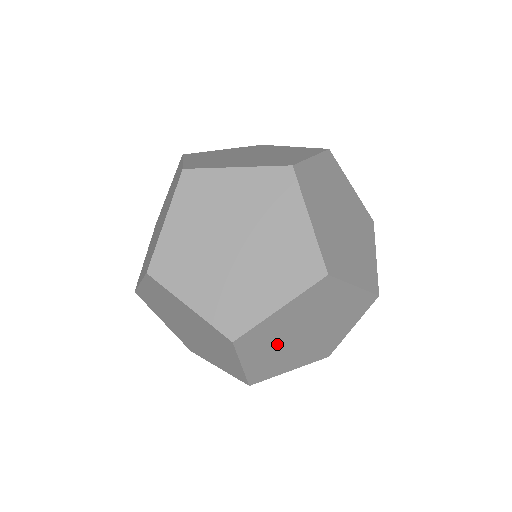
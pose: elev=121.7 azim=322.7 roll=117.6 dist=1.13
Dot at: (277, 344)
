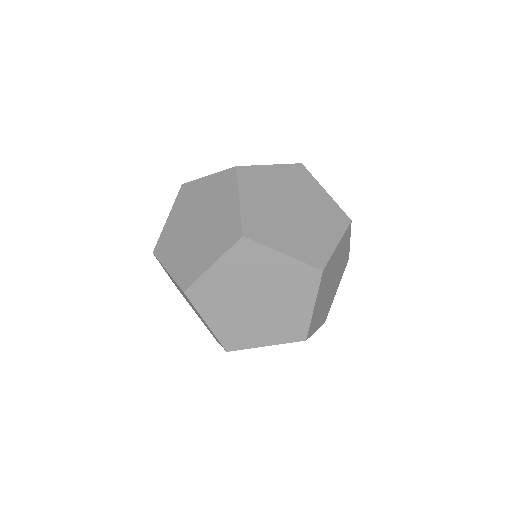
Dot at: (231, 306)
